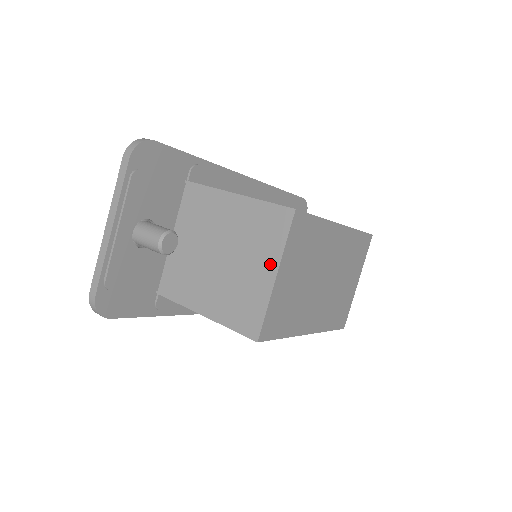
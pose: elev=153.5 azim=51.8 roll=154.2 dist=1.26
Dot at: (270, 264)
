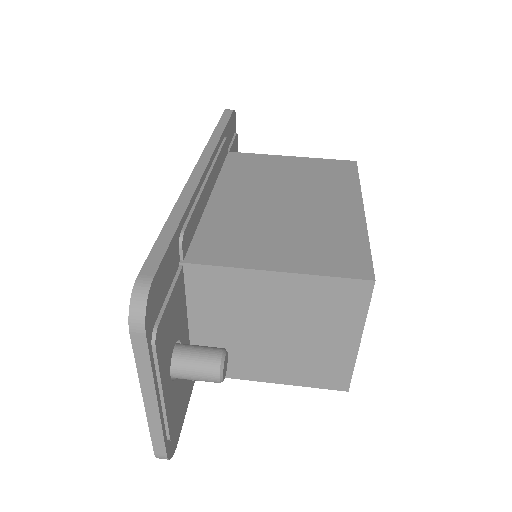
Dot at: (350, 333)
